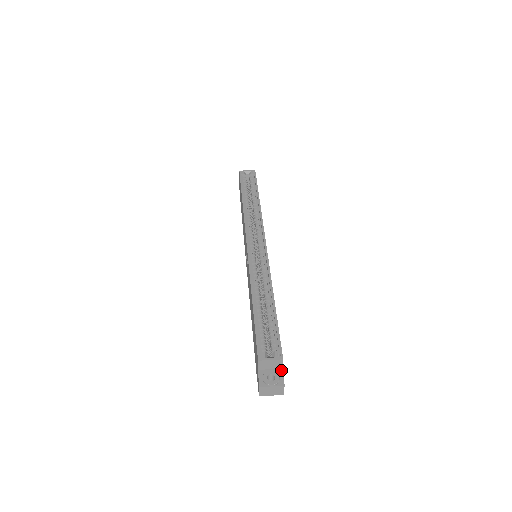
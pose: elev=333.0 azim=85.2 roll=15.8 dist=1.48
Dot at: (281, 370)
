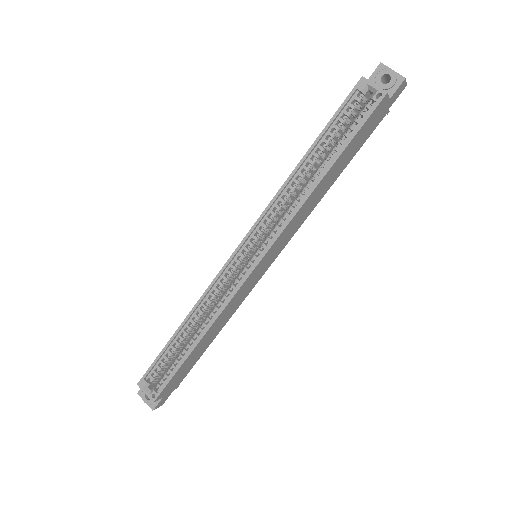
Dot at: (161, 398)
